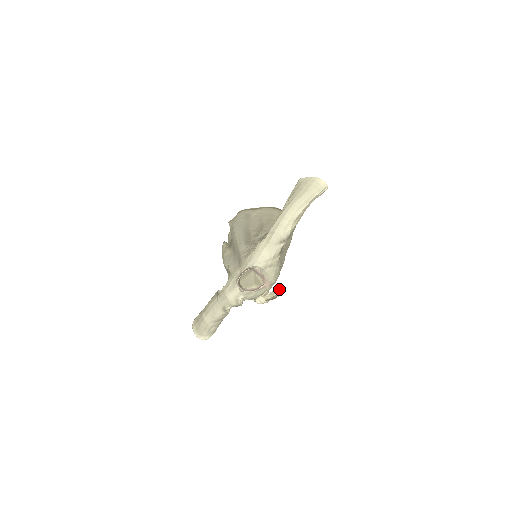
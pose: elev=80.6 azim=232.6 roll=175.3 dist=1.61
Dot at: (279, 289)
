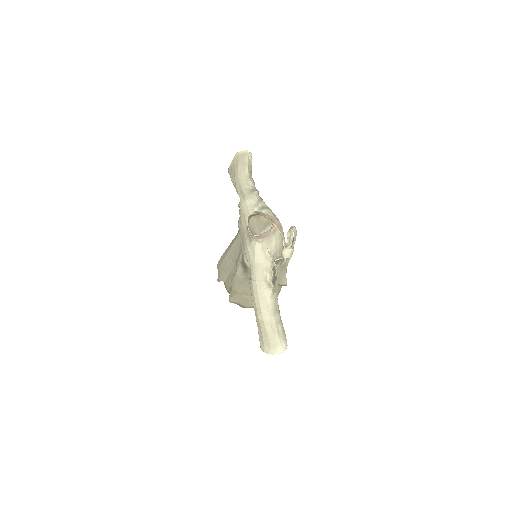
Dot at: occluded
